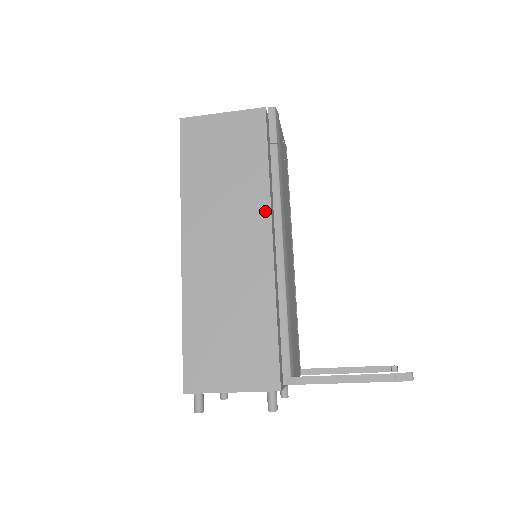
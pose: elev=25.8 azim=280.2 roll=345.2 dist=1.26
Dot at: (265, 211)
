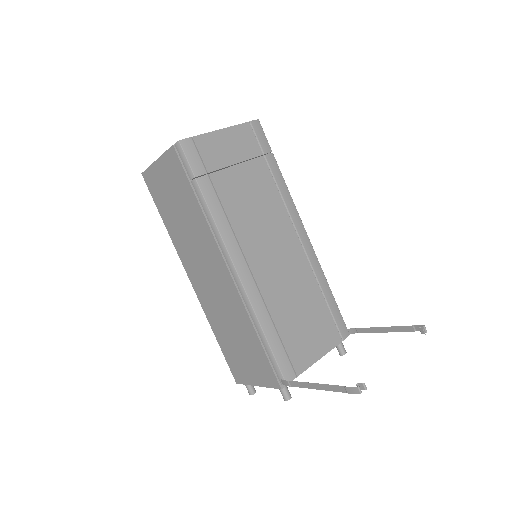
Dot at: (214, 245)
